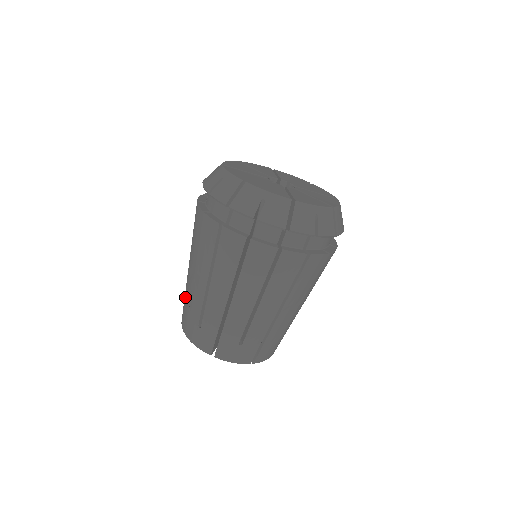
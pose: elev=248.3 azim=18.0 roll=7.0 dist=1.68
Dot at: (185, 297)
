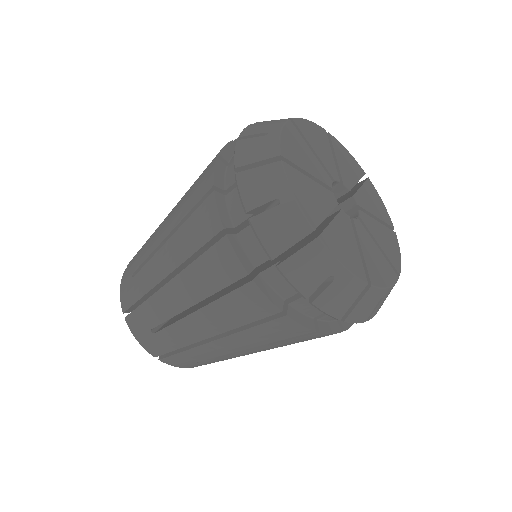
Dot at: (139, 279)
